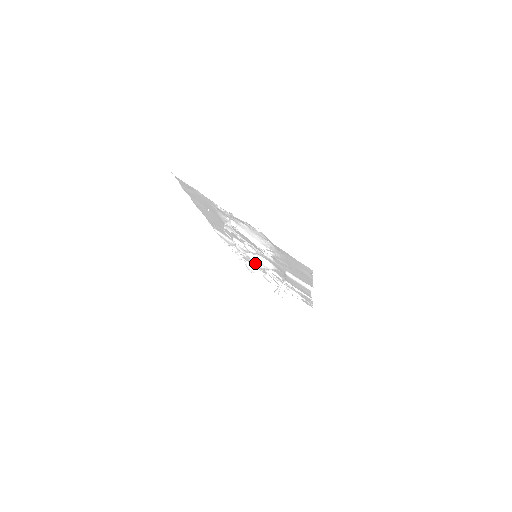
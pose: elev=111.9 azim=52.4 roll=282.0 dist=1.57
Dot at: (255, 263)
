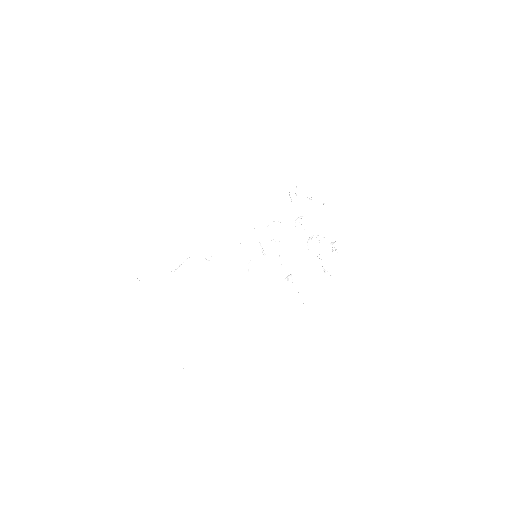
Dot at: occluded
